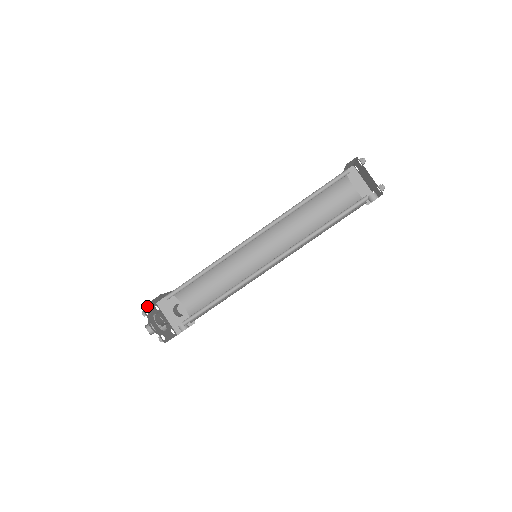
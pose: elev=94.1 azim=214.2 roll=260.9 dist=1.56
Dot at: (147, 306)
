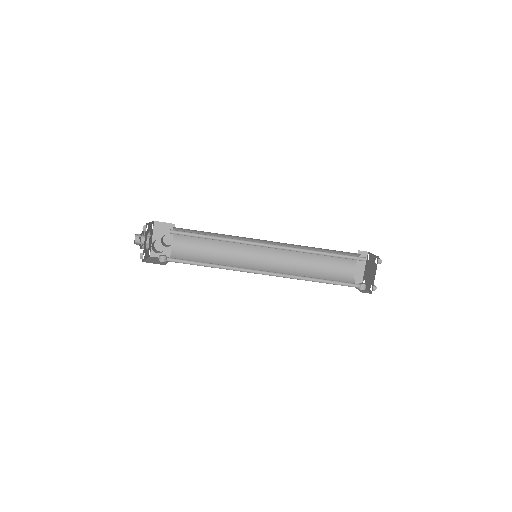
Dot at: (149, 222)
